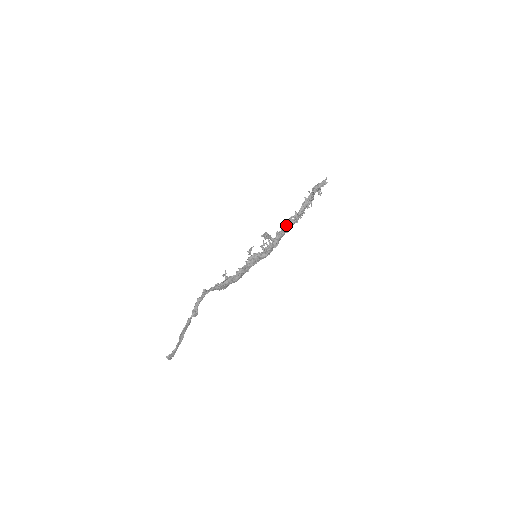
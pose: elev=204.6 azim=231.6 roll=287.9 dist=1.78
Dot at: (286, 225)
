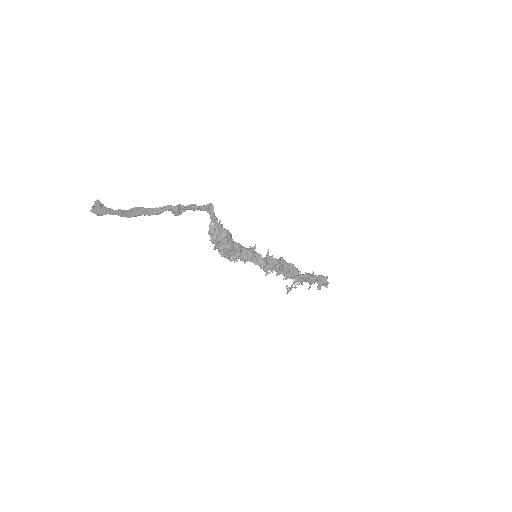
Dot at: (294, 266)
